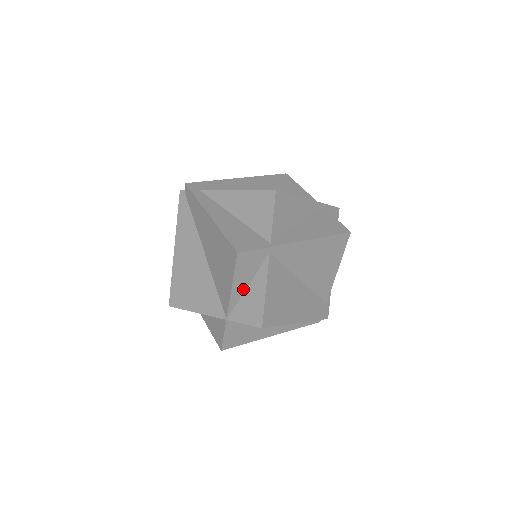
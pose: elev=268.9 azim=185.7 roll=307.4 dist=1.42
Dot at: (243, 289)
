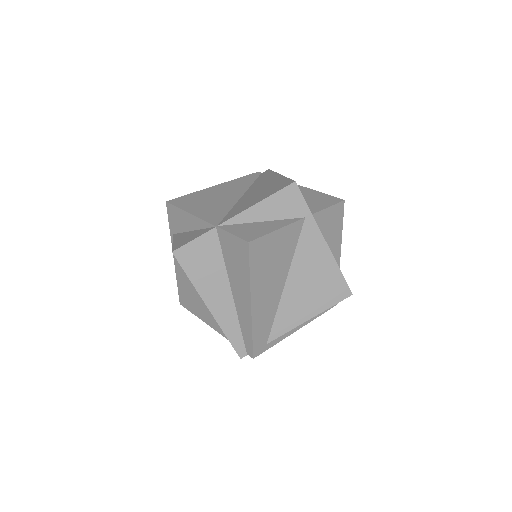
Dot at: (258, 219)
